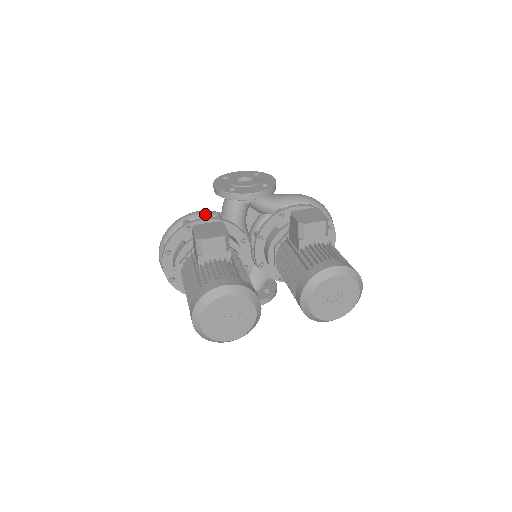
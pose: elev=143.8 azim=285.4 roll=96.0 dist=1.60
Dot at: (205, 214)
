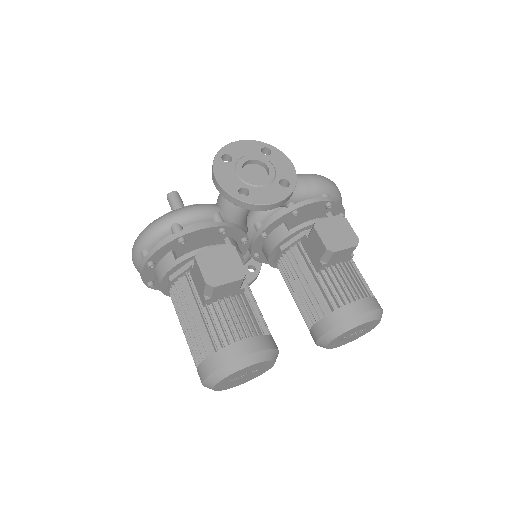
Dot at: (201, 215)
